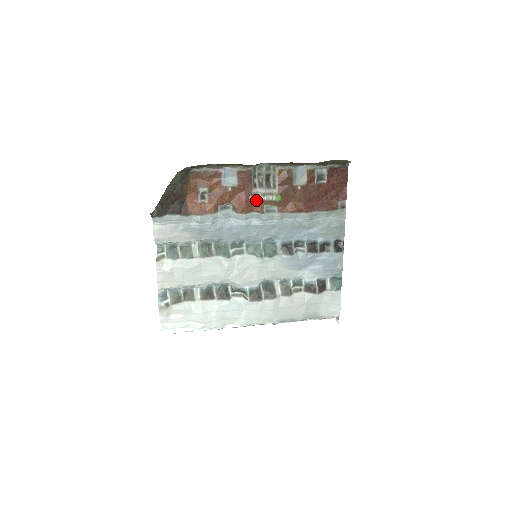
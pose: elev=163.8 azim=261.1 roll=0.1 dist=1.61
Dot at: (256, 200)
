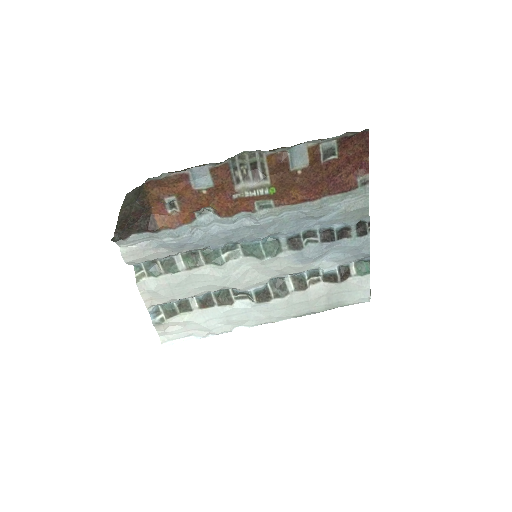
Dot at: (242, 198)
